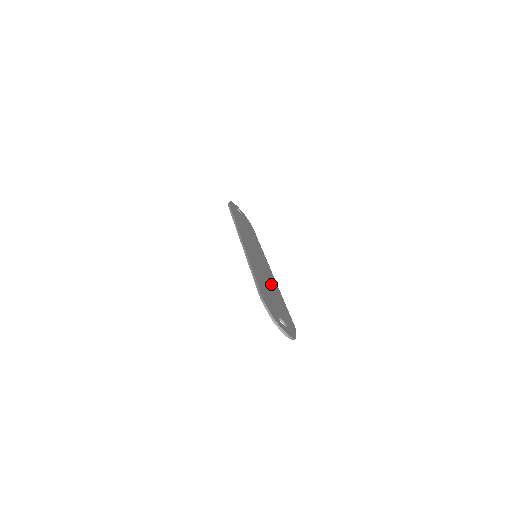
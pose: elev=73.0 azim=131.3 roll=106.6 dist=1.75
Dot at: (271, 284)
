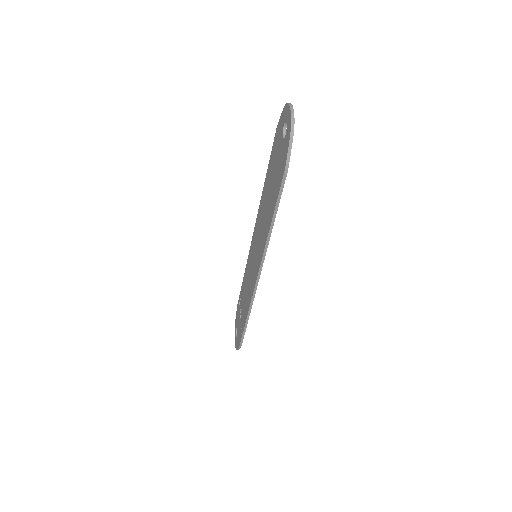
Dot at: occluded
